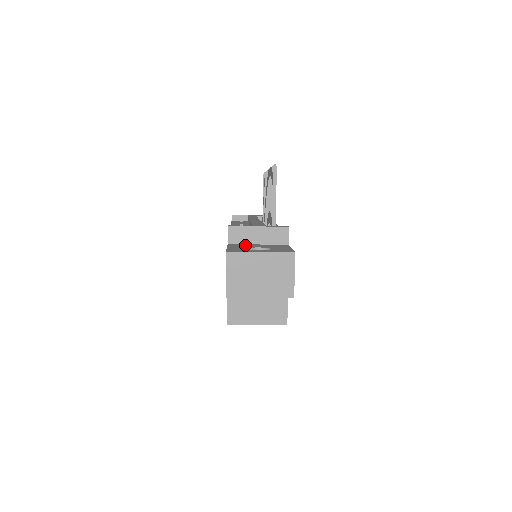
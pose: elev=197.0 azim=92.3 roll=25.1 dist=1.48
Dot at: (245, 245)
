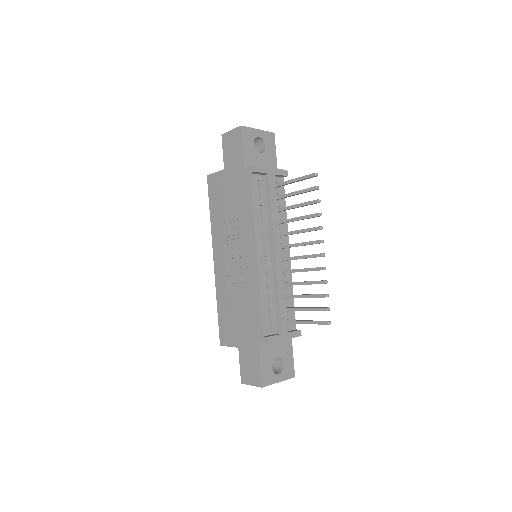
Dot at: (269, 348)
